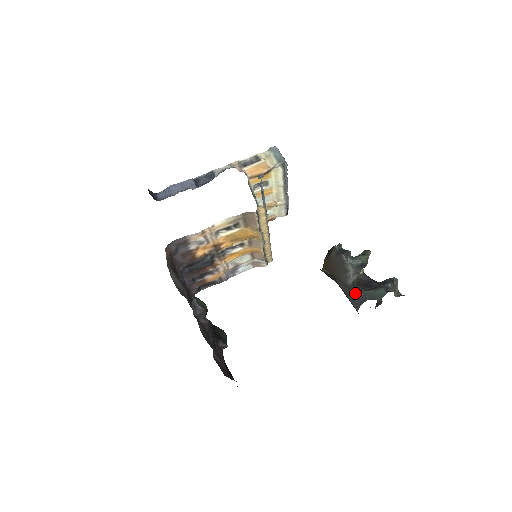
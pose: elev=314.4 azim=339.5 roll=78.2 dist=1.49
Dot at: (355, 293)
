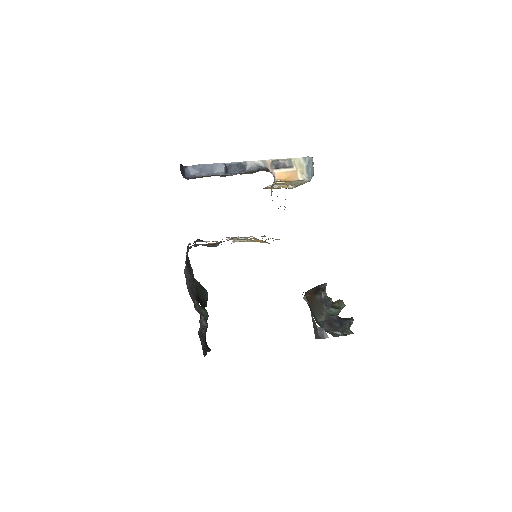
Dot at: (320, 329)
